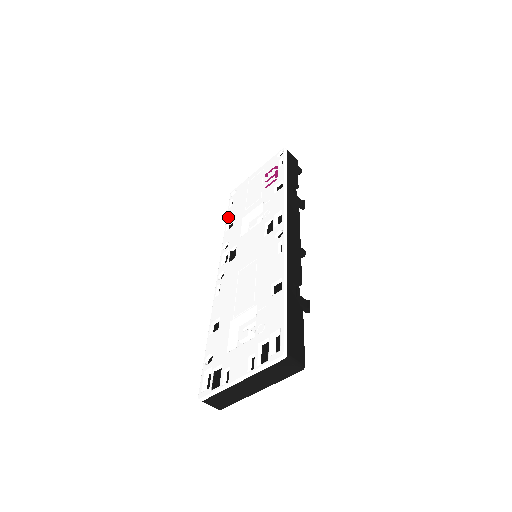
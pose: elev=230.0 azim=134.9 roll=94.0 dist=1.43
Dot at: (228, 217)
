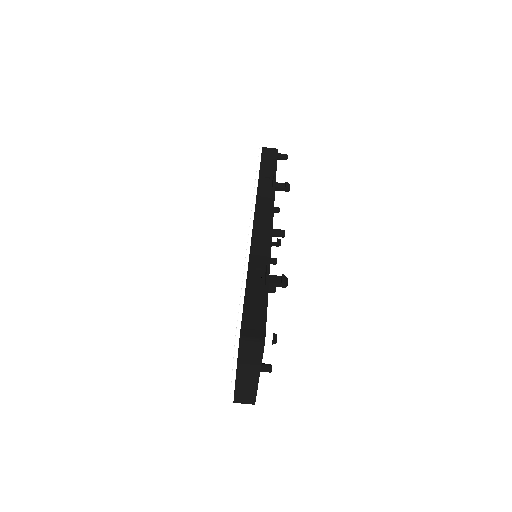
Dot at: occluded
